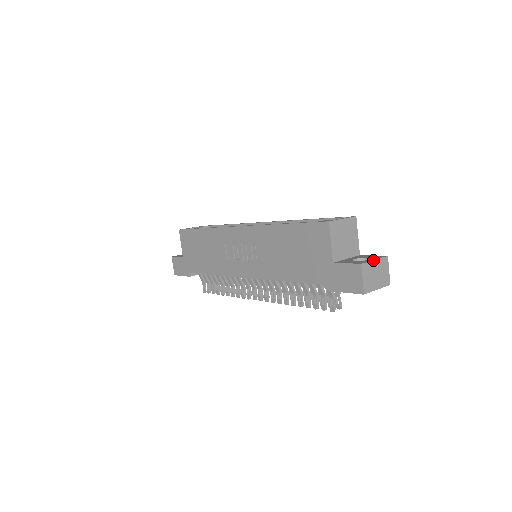
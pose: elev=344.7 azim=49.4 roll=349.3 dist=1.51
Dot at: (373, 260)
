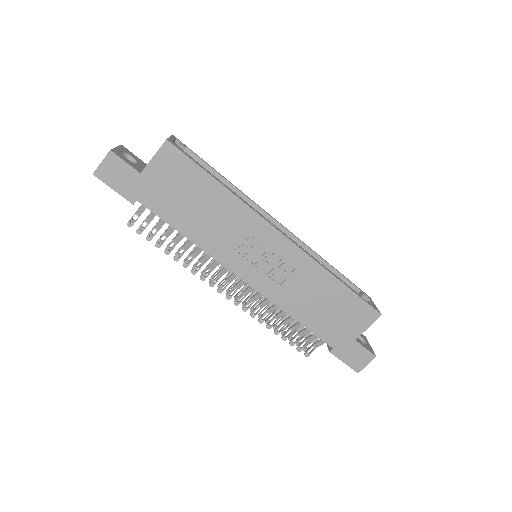
Dot at: (371, 347)
